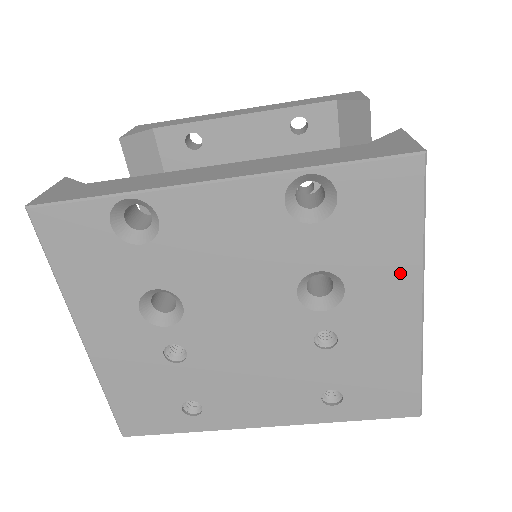
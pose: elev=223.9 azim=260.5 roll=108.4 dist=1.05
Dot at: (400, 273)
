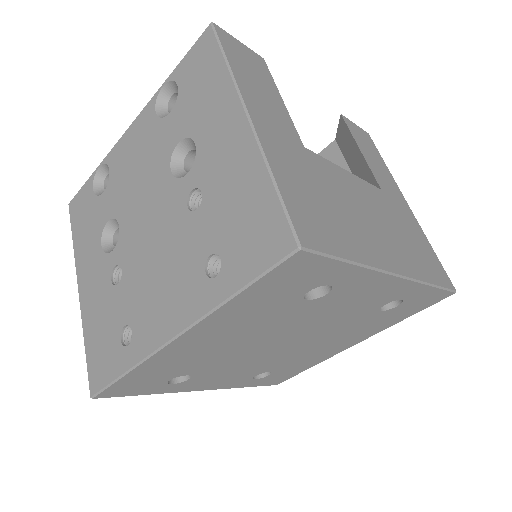
Dot at: (223, 104)
